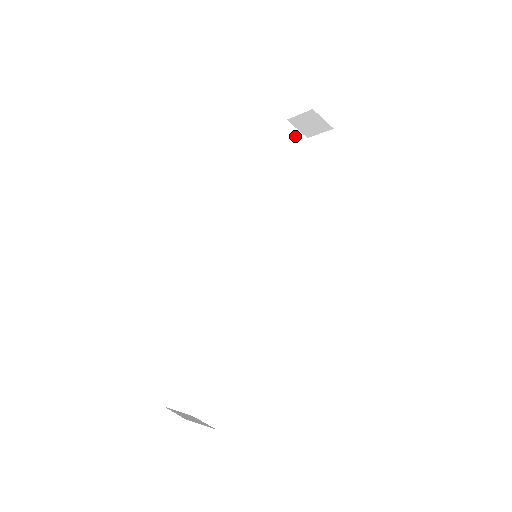
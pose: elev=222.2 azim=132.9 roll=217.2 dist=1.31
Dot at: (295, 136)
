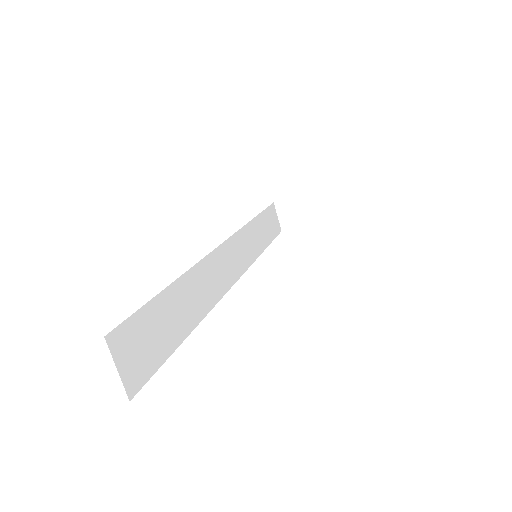
Dot at: (276, 219)
